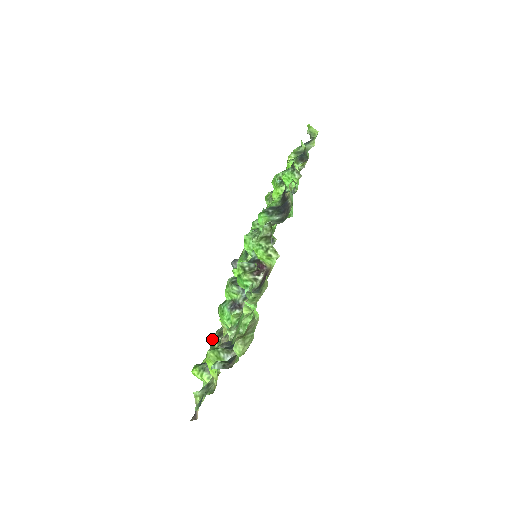
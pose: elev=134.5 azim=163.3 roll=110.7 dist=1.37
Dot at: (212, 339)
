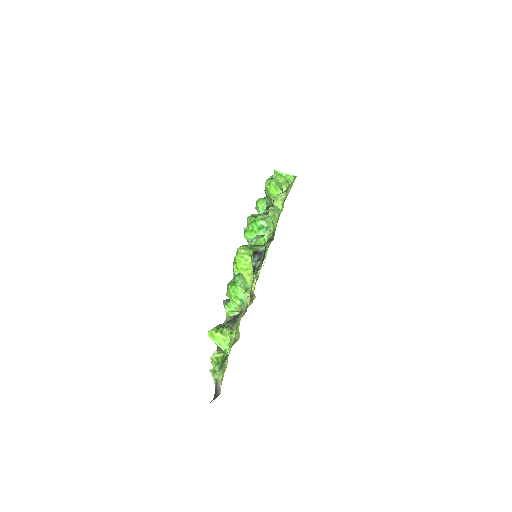
Dot at: occluded
